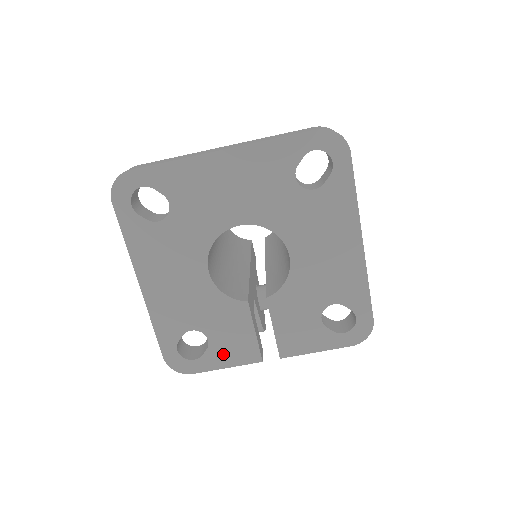
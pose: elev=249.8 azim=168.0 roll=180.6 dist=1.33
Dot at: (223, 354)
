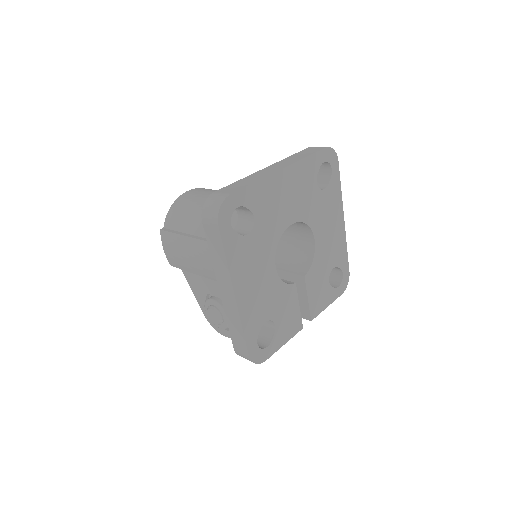
Dot at: (283, 333)
